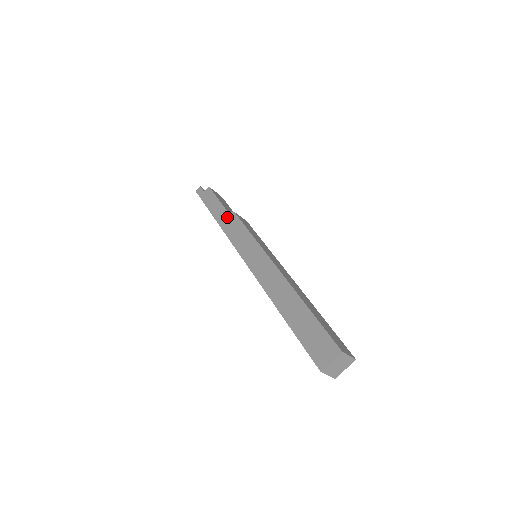
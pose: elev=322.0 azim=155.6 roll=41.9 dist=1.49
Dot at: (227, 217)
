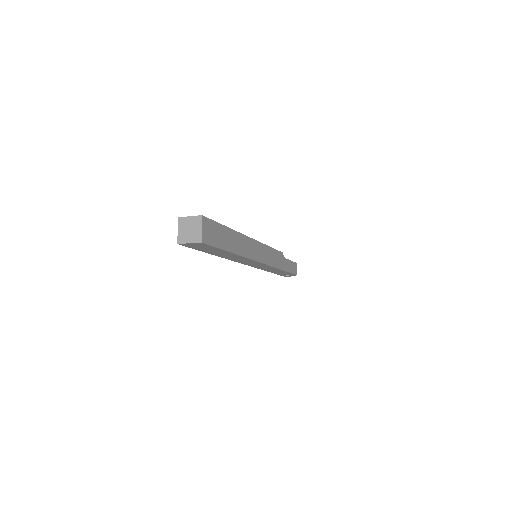
Dot at: occluded
